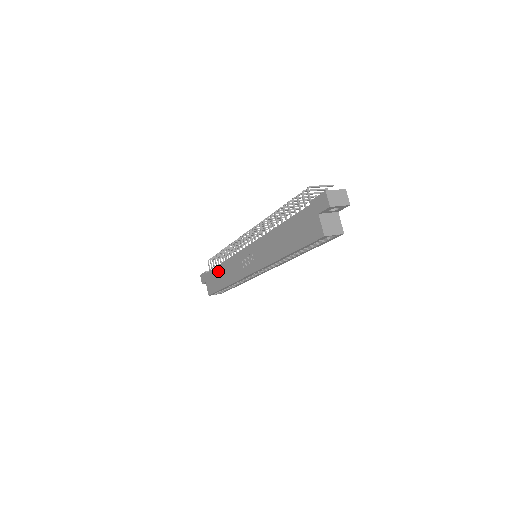
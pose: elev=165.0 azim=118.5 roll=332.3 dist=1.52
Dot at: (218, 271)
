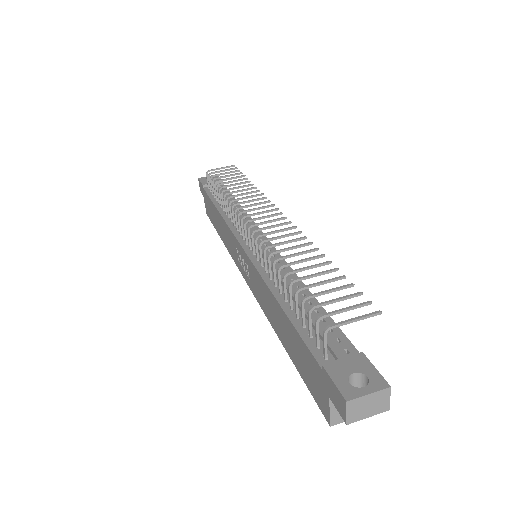
Dot at: (214, 210)
